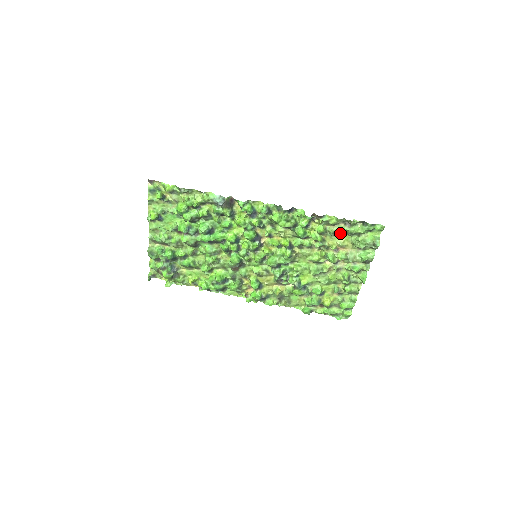
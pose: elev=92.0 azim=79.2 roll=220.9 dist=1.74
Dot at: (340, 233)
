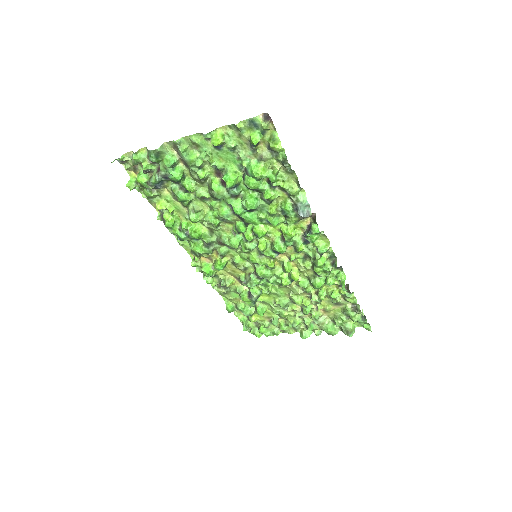
Dot at: (339, 305)
